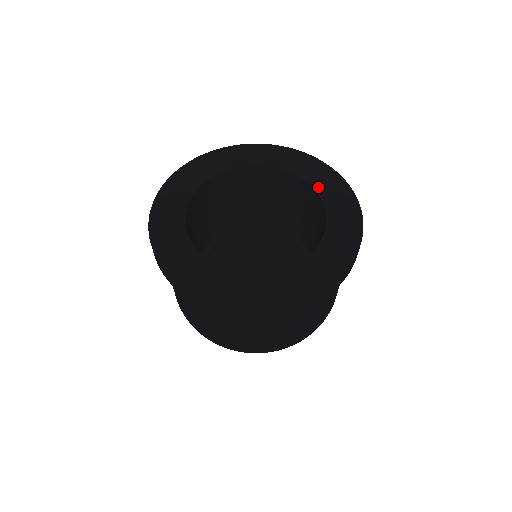
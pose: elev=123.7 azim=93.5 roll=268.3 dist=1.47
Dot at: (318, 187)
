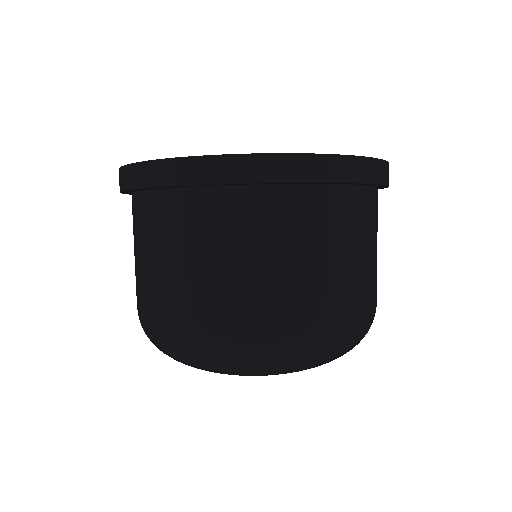
Dot at: occluded
